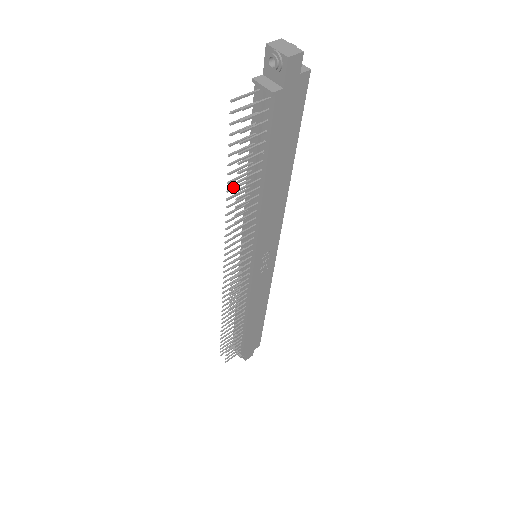
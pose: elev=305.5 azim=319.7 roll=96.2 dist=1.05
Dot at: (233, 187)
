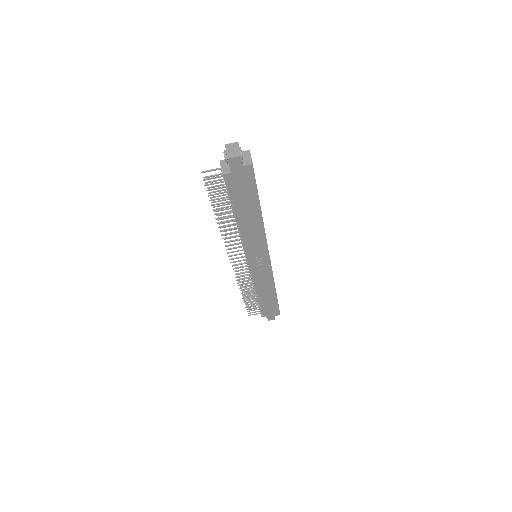
Dot at: (221, 214)
